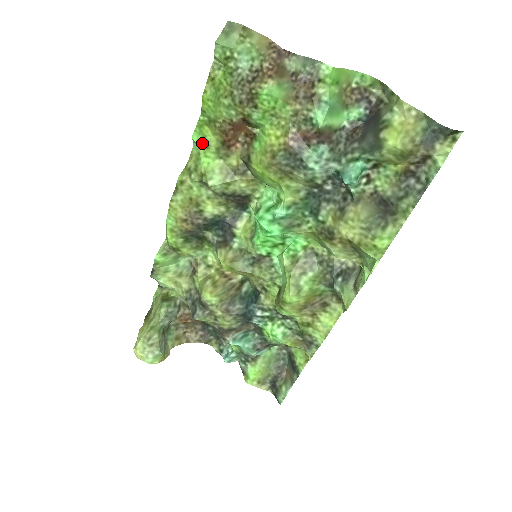
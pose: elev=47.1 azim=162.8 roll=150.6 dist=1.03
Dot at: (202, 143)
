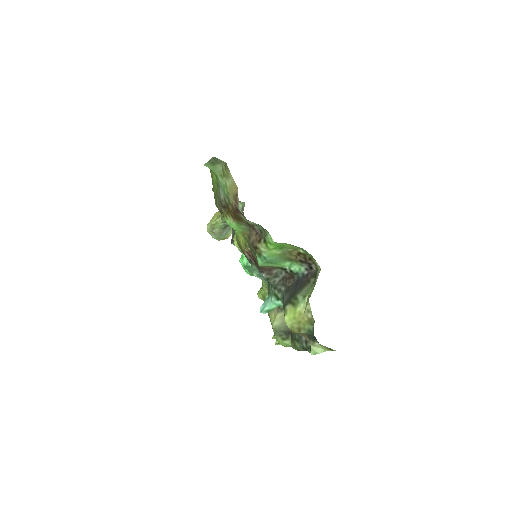
Dot at: occluded
